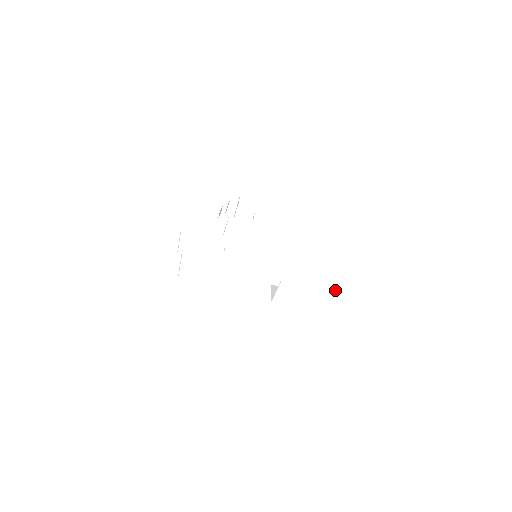
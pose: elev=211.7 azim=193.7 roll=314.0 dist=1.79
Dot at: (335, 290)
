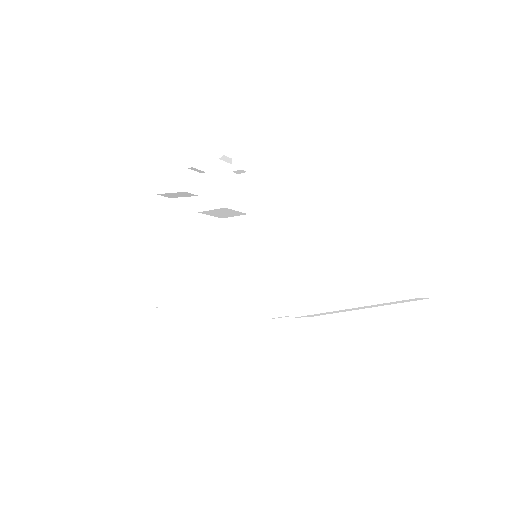
Dot at: (391, 300)
